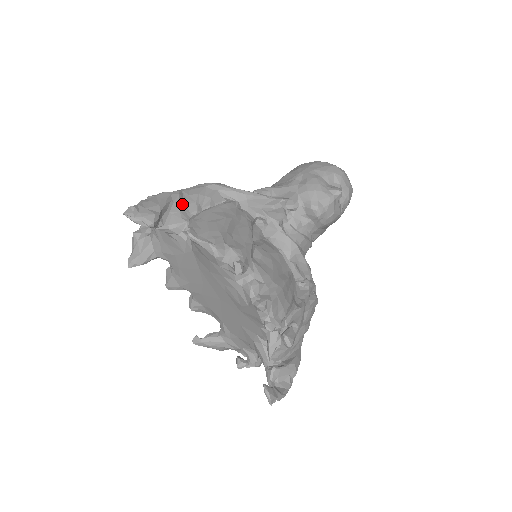
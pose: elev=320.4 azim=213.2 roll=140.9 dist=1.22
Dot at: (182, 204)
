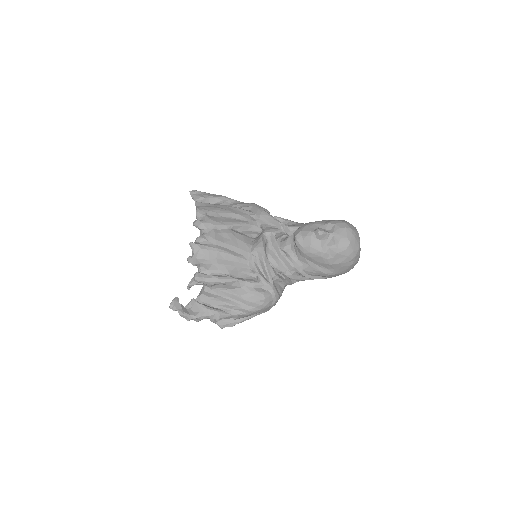
Dot at: (226, 203)
